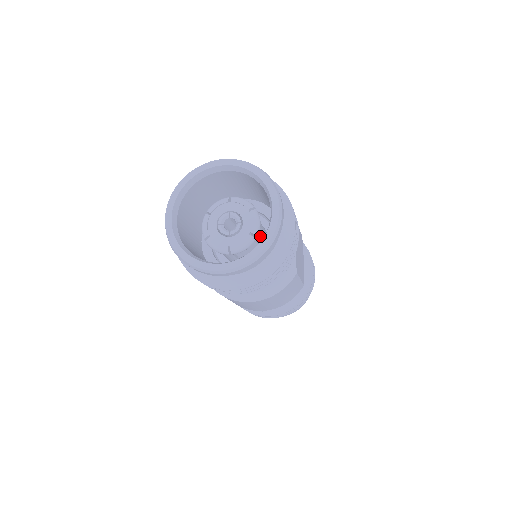
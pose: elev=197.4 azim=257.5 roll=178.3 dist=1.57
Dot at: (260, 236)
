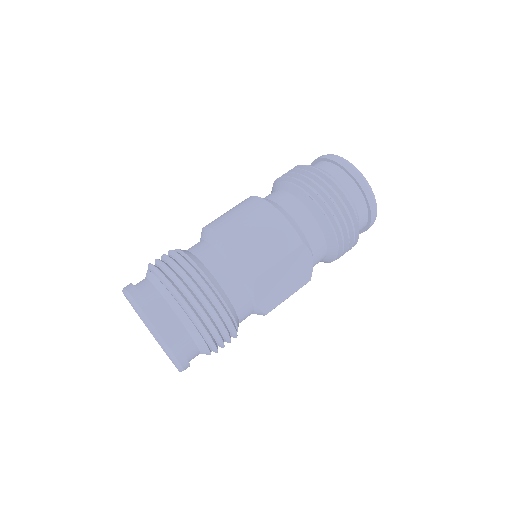
Dot at: occluded
